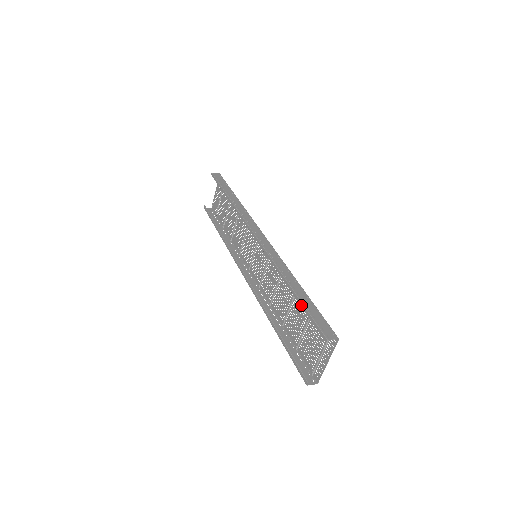
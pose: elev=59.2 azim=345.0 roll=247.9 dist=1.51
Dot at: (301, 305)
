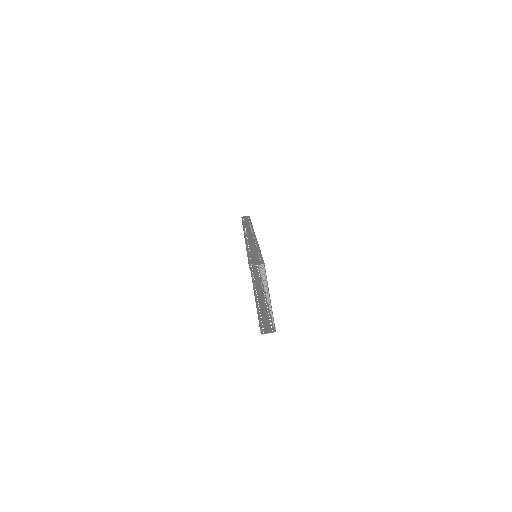
Dot at: occluded
